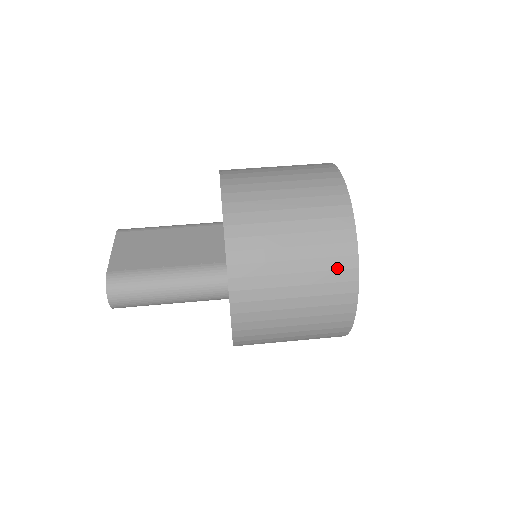
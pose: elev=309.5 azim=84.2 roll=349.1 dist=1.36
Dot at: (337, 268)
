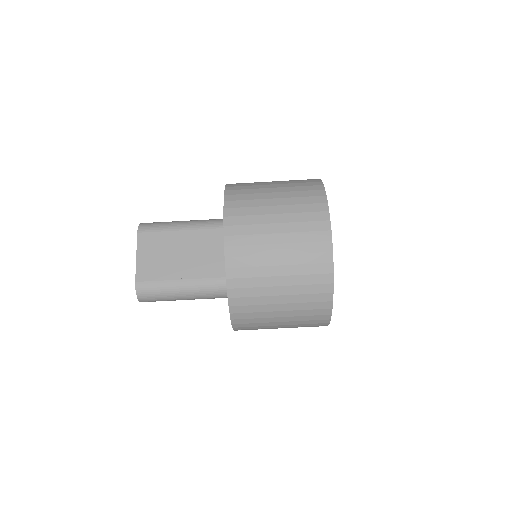
Dot at: (315, 308)
